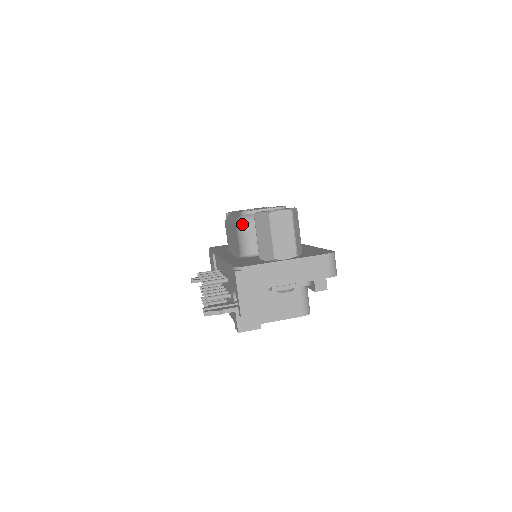
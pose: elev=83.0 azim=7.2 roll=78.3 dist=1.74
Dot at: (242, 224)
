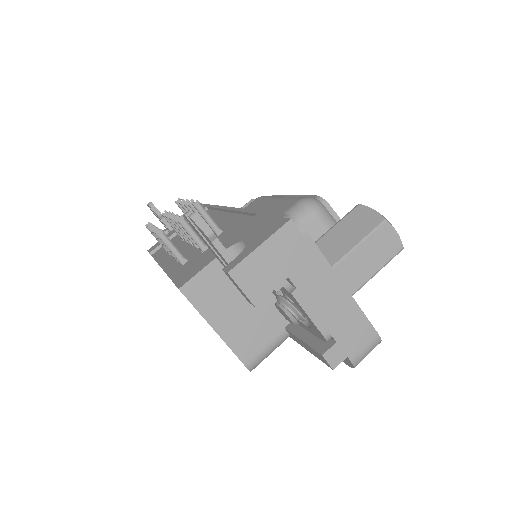
Dot at: (311, 205)
